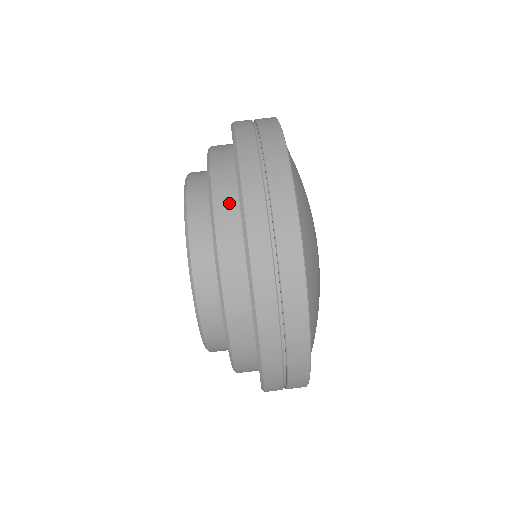
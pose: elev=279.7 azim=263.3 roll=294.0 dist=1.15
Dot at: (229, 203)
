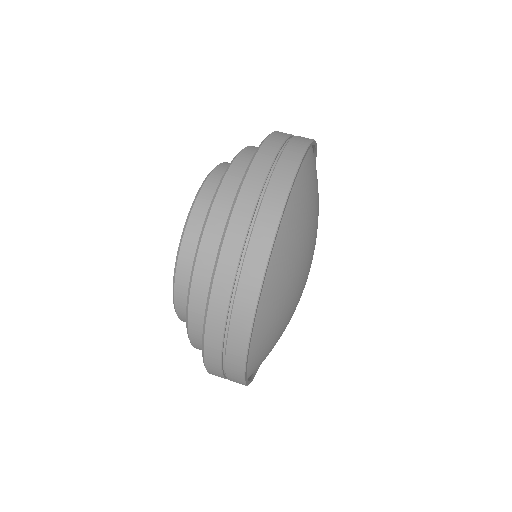
Dot at: occluded
